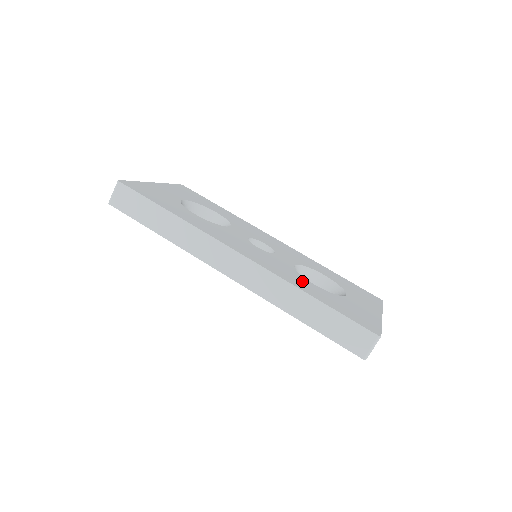
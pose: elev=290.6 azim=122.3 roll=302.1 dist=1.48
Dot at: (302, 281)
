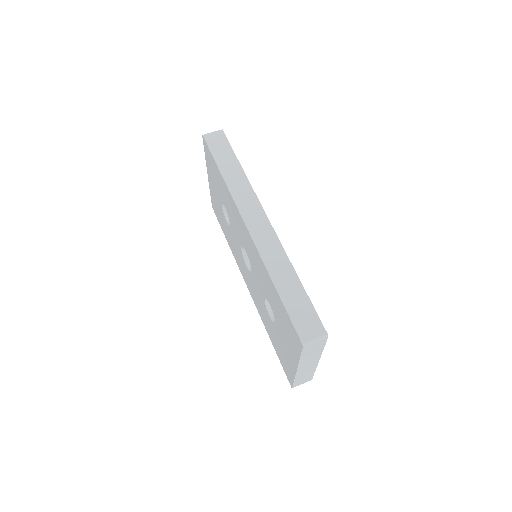
Dot at: occluded
